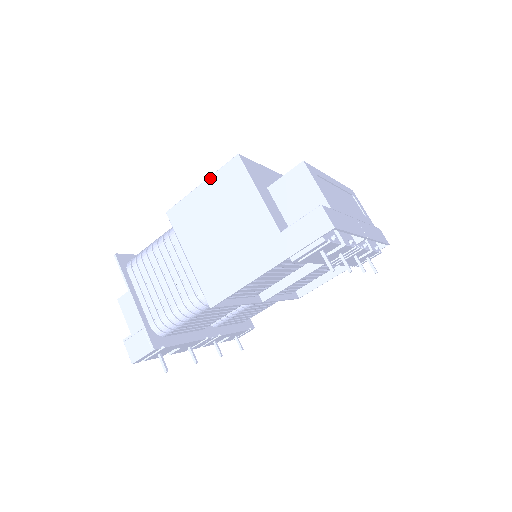
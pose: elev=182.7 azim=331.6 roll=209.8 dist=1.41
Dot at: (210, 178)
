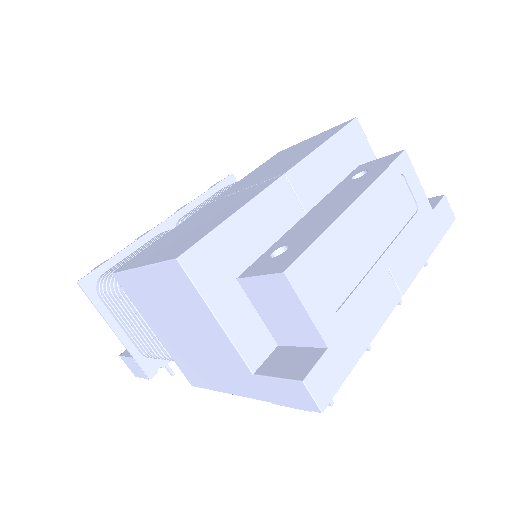
Dot at: (149, 268)
